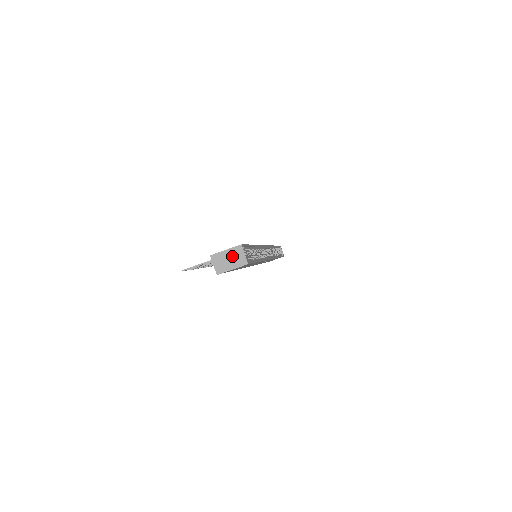
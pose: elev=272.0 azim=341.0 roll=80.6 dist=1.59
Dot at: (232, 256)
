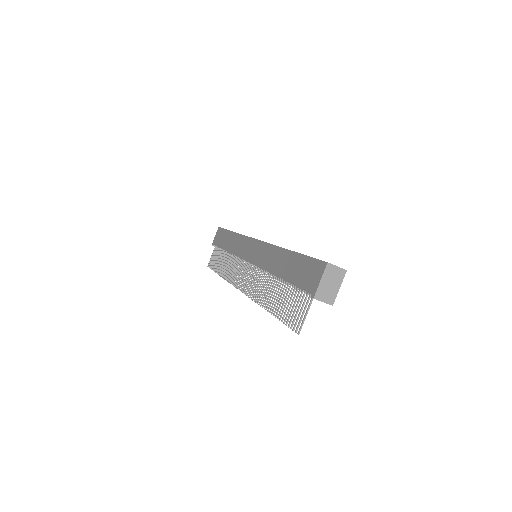
Dot at: (330, 279)
